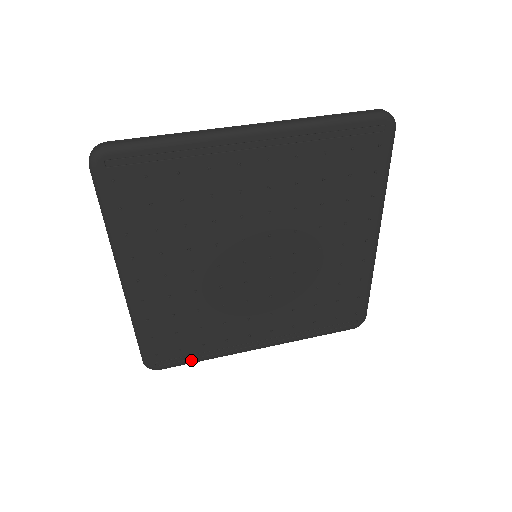
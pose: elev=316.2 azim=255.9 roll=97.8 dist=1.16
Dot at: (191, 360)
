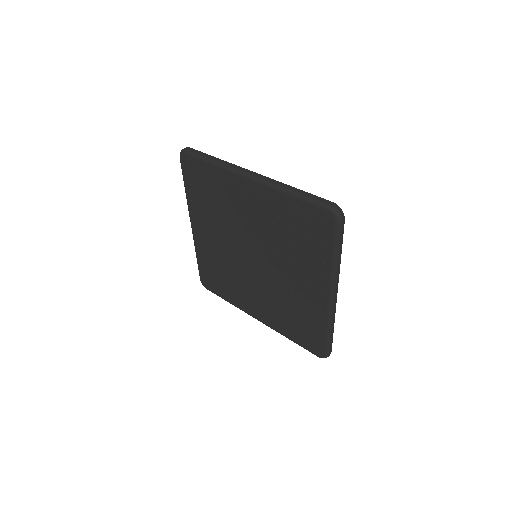
Dot at: (221, 296)
